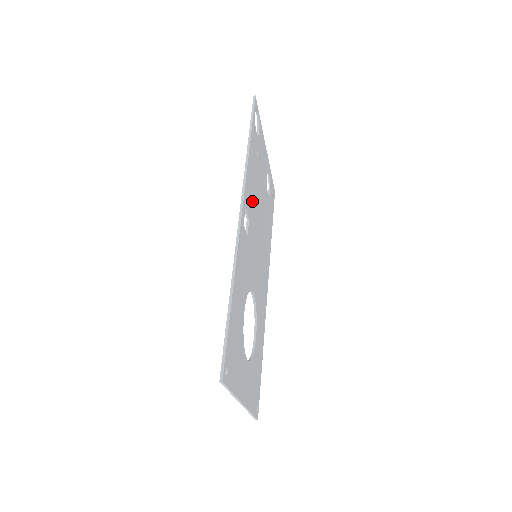
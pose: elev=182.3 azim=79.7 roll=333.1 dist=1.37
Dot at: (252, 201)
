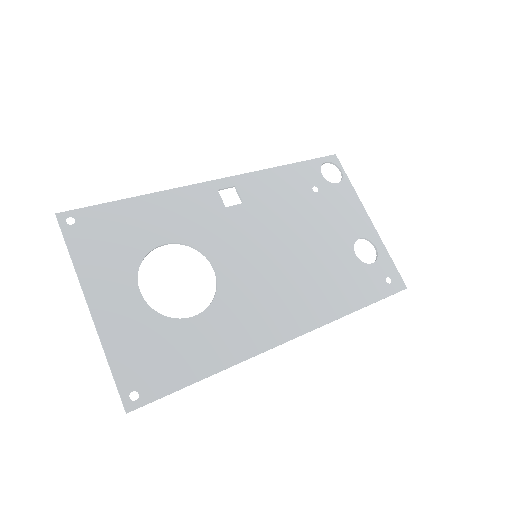
Dot at: (268, 203)
